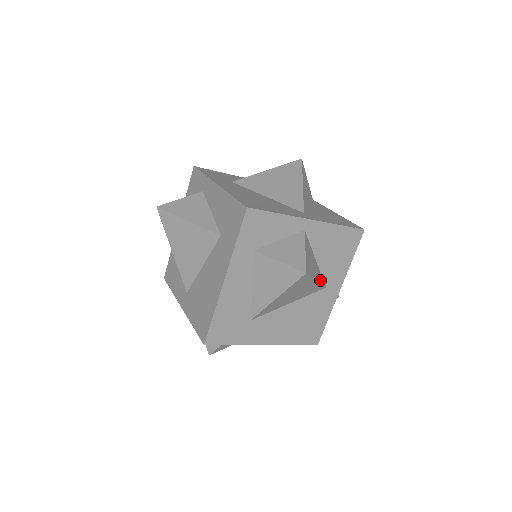
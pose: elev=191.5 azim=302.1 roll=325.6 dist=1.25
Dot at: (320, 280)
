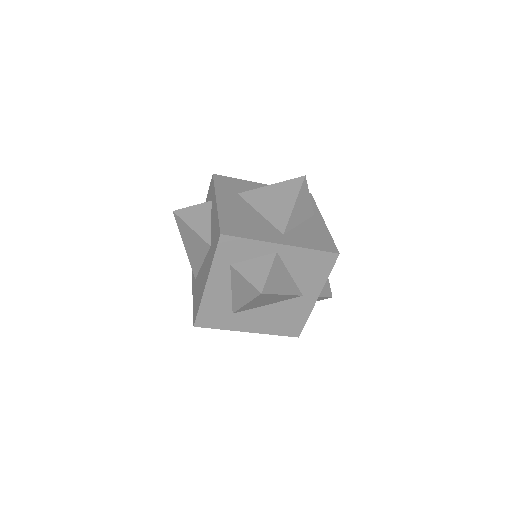
Dot at: (292, 292)
